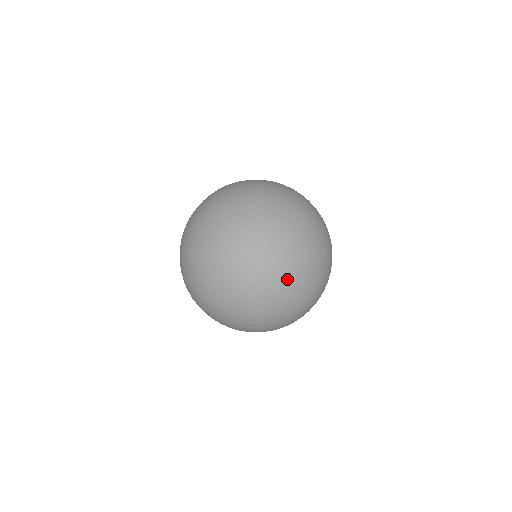
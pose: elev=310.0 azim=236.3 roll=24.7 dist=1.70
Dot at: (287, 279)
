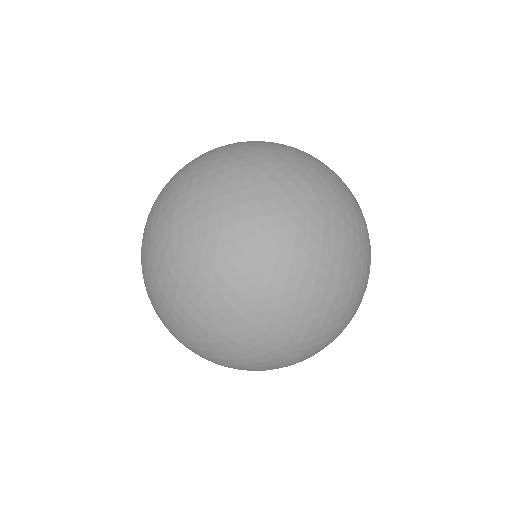
Dot at: (250, 284)
